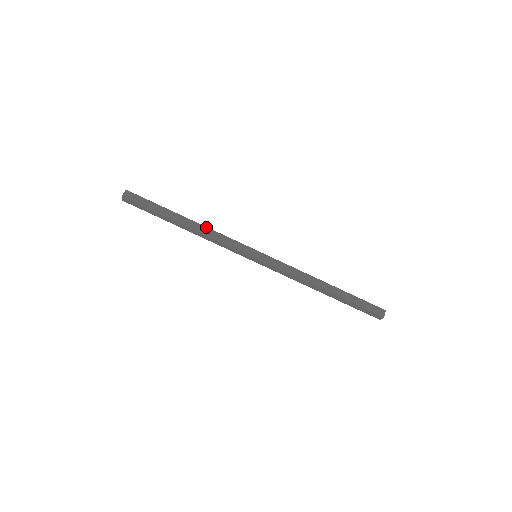
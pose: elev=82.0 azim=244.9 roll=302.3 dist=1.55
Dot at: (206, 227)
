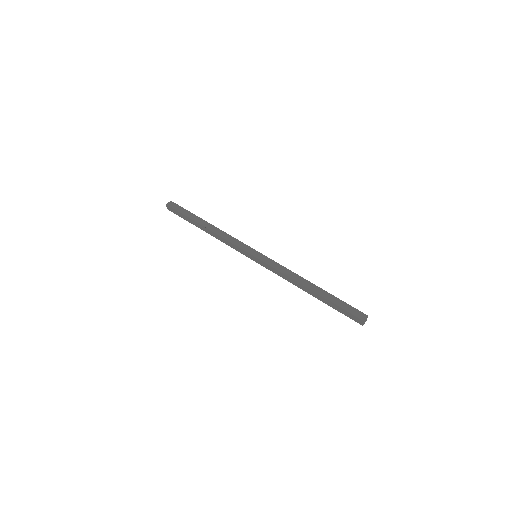
Dot at: (221, 230)
